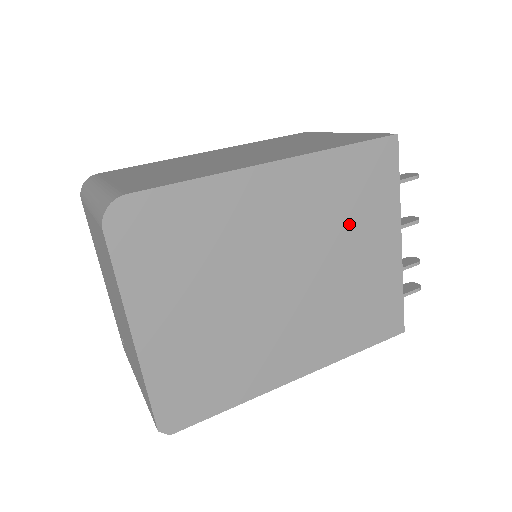
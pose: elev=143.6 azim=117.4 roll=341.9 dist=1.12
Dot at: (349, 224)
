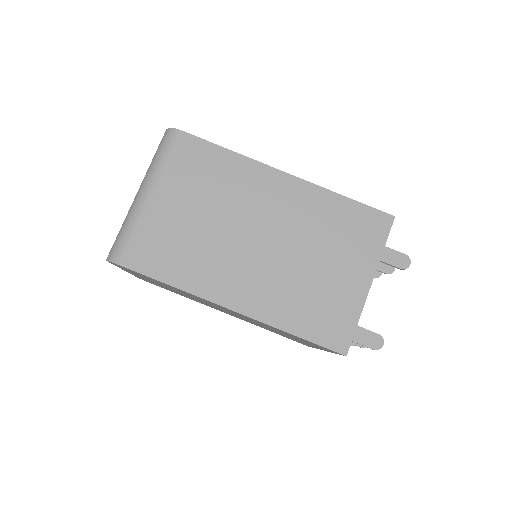
Dot at: occluded
